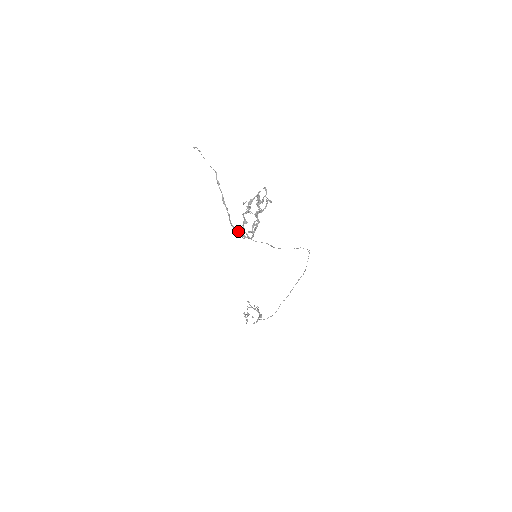
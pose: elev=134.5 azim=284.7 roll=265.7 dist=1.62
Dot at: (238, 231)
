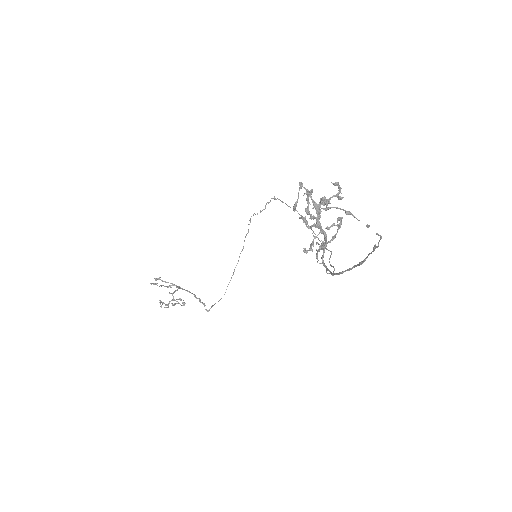
Dot at: (331, 272)
